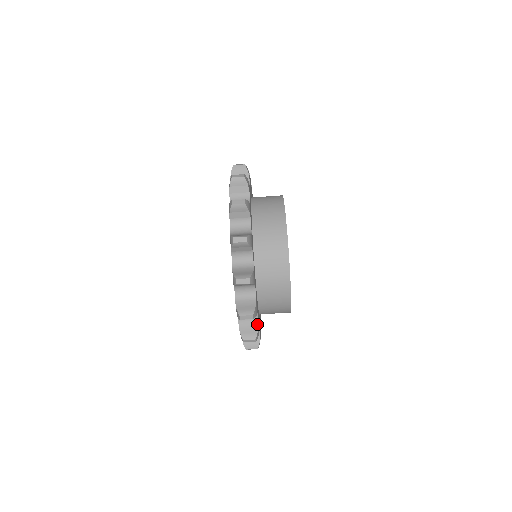
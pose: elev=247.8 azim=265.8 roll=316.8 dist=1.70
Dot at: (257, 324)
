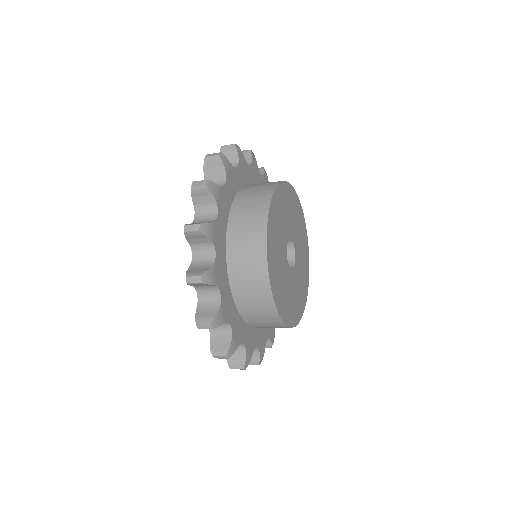
Dot at: (269, 340)
